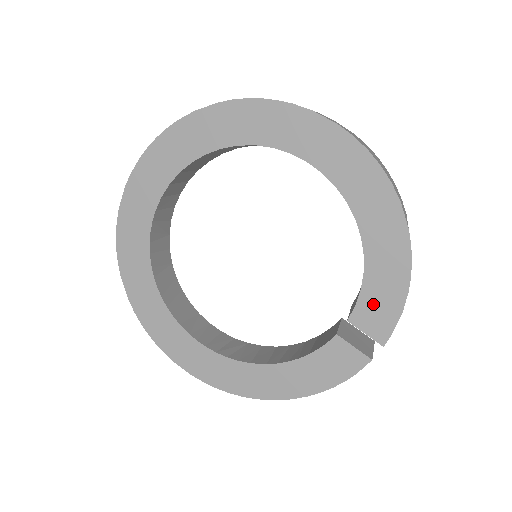
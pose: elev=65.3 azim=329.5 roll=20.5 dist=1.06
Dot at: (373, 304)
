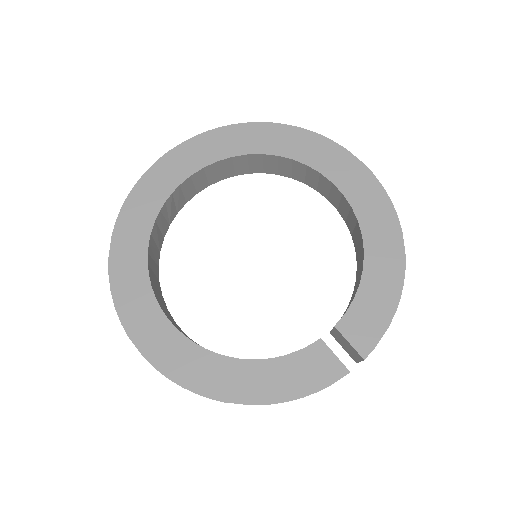
Dot at: (363, 314)
